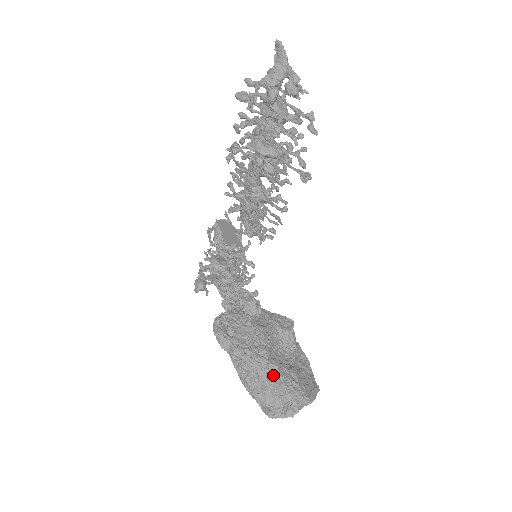
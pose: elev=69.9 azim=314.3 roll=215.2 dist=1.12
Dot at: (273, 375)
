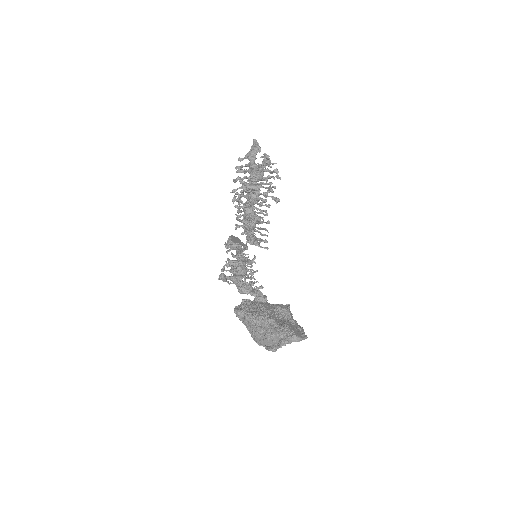
Dot at: (272, 325)
